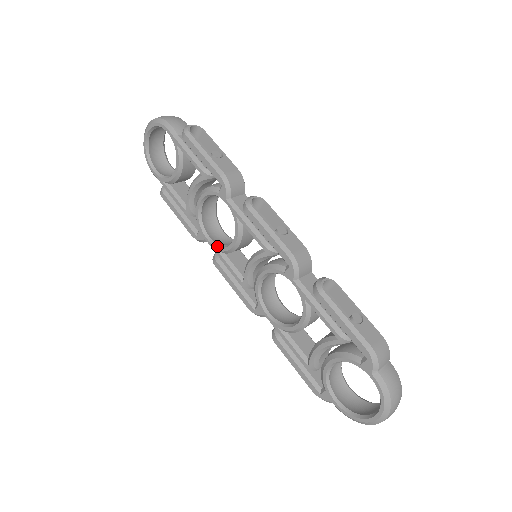
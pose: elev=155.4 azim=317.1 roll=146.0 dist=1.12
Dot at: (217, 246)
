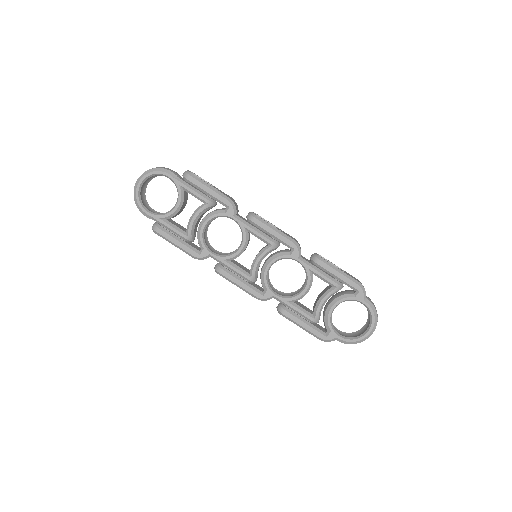
Dot at: (223, 256)
